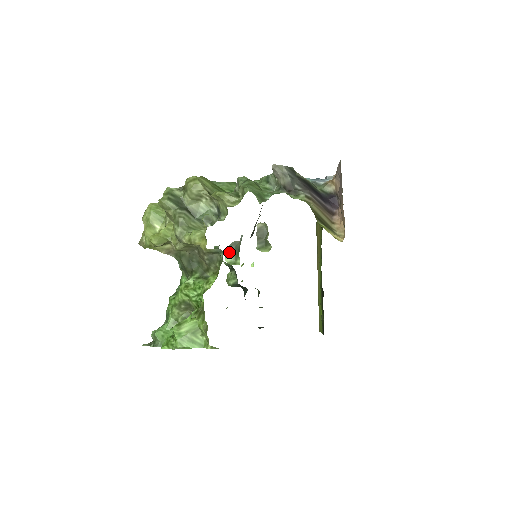
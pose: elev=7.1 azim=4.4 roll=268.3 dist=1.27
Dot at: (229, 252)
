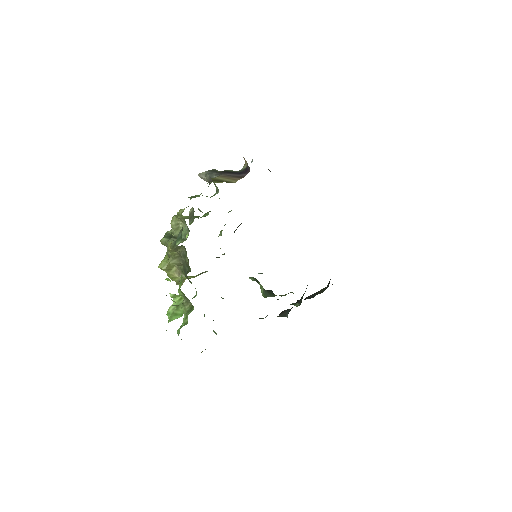
Dot at: (179, 239)
